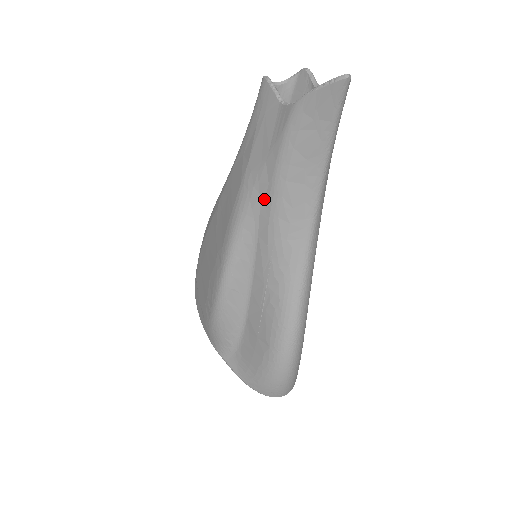
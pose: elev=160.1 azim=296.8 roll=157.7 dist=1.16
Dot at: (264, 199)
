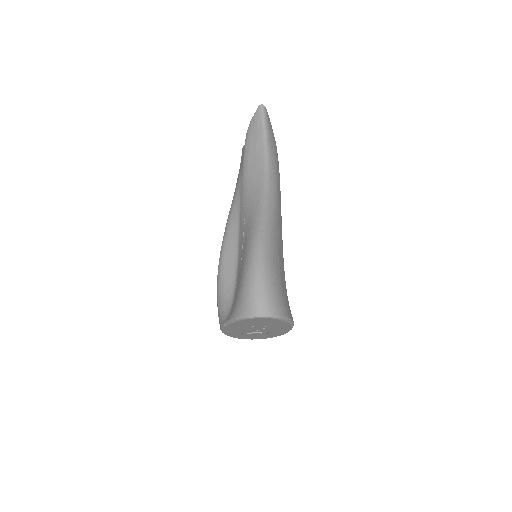
Dot at: (241, 186)
